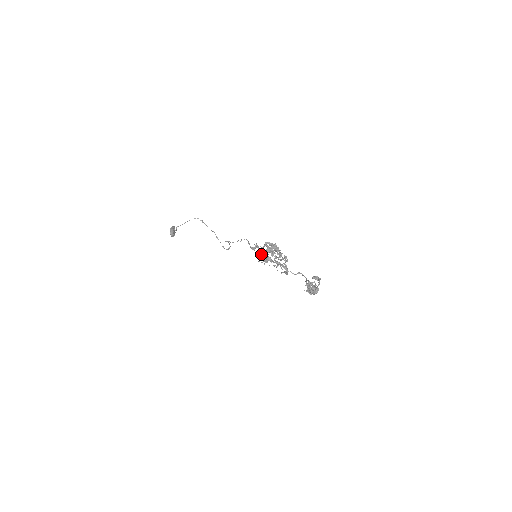
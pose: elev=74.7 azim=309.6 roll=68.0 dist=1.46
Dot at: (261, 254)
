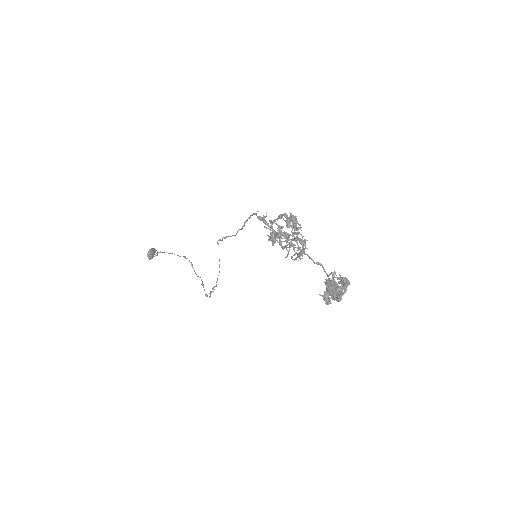
Dot at: (271, 220)
